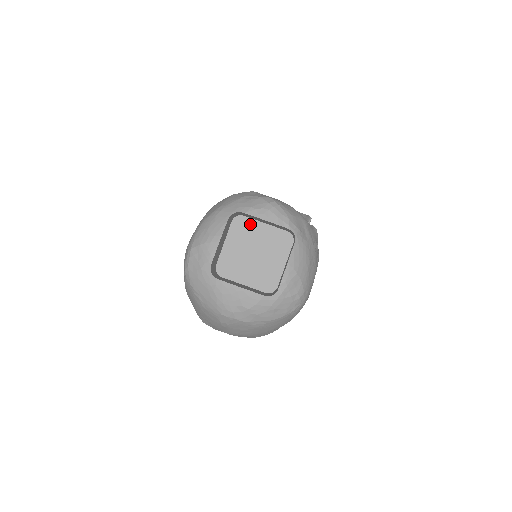
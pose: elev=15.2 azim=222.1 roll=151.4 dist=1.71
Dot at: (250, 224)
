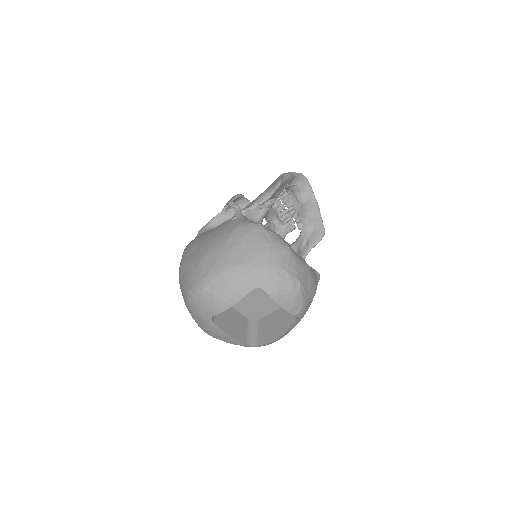
Dot at: occluded
